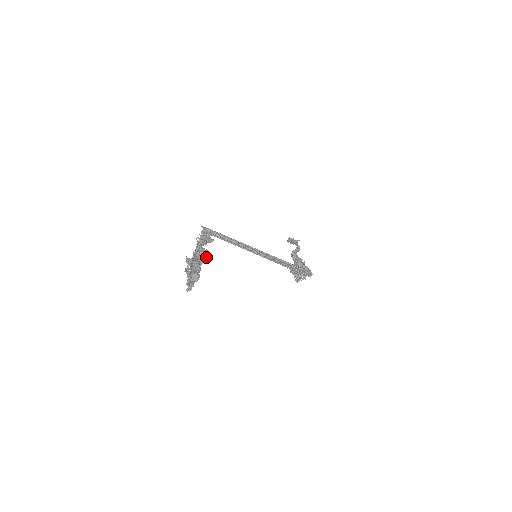
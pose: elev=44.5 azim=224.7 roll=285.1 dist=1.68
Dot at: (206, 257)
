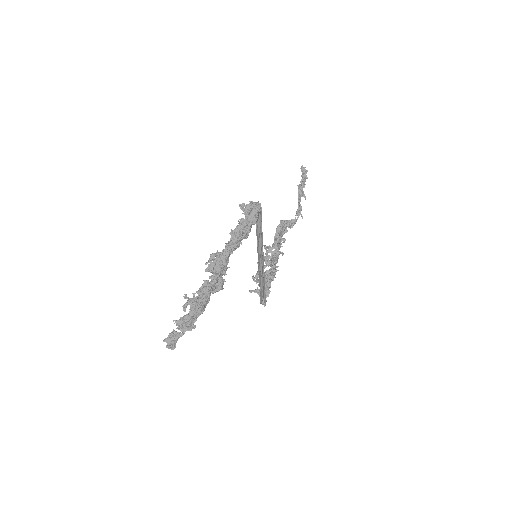
Dot at: occluded
